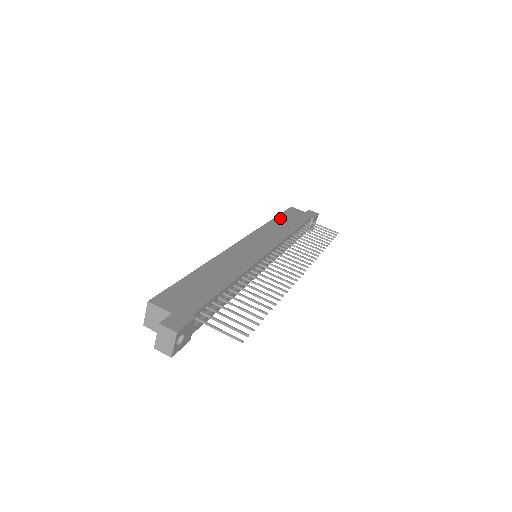
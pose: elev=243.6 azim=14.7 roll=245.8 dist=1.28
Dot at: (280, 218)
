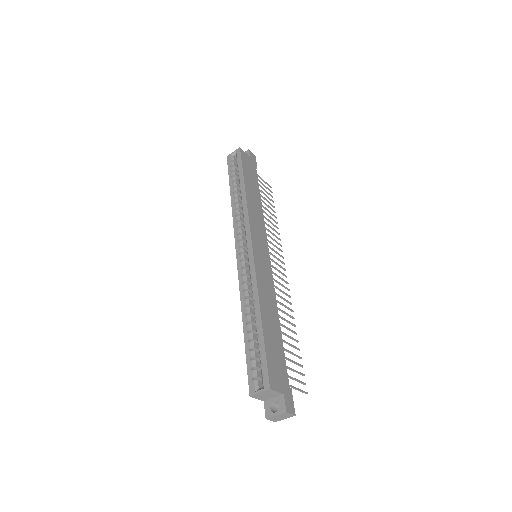
Dot at: (247, 180)
